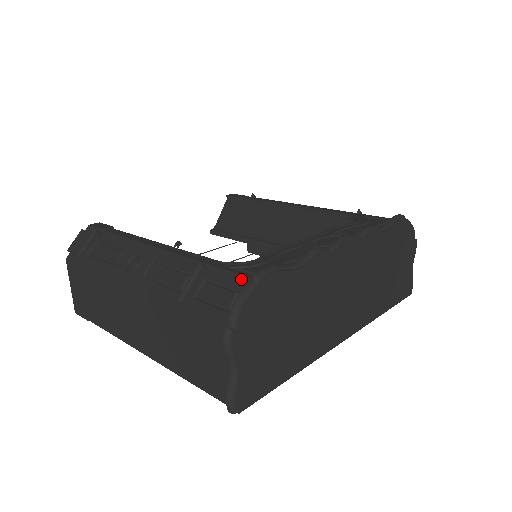
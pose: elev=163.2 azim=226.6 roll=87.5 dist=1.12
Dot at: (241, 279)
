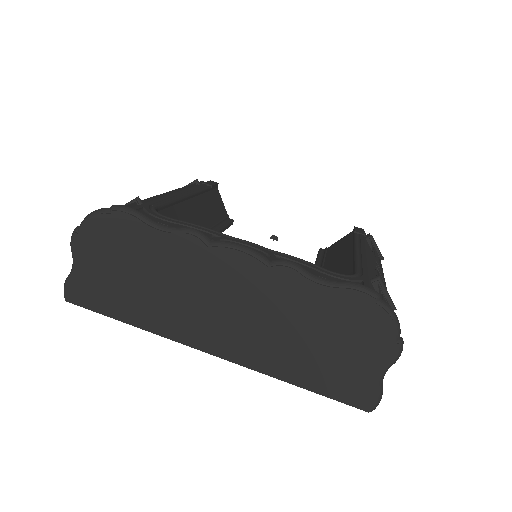
Dot at: occluded
